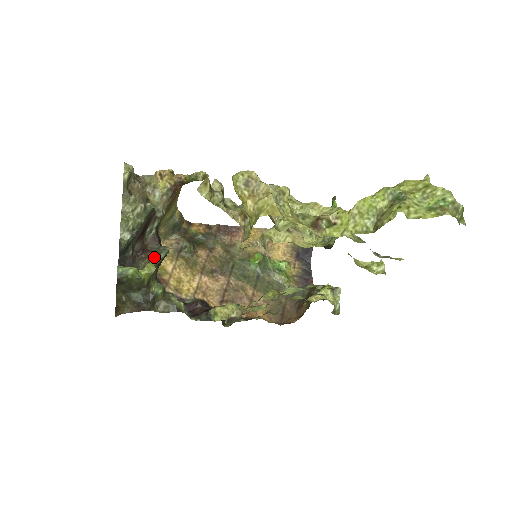
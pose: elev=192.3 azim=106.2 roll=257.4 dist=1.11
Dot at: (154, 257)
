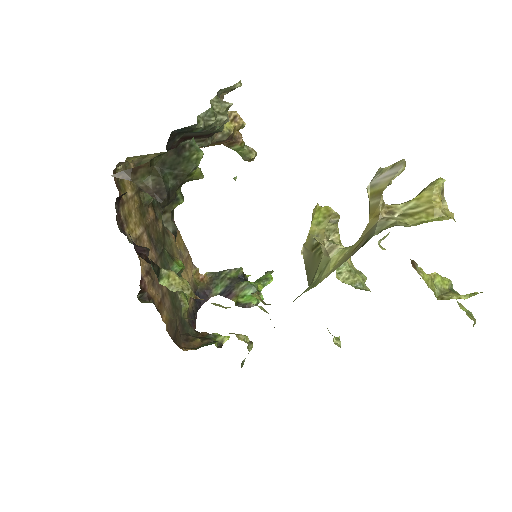
Dot at: occluded
